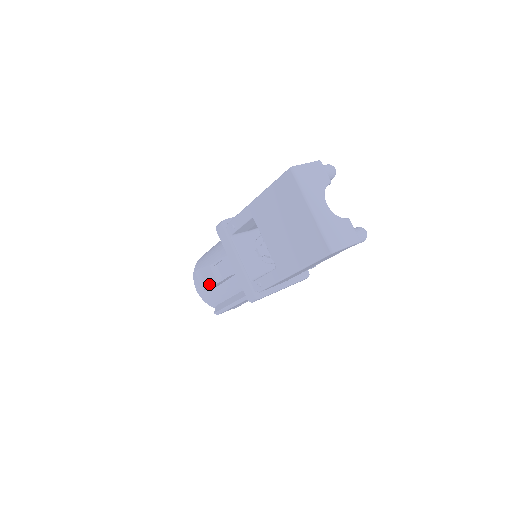
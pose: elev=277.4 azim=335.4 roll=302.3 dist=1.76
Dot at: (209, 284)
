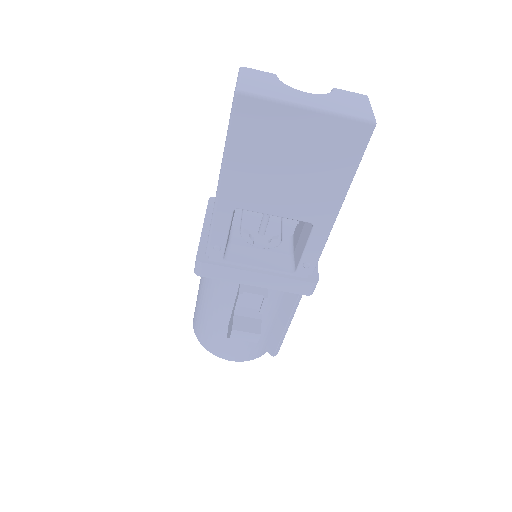
Dot at: (258, 330)
